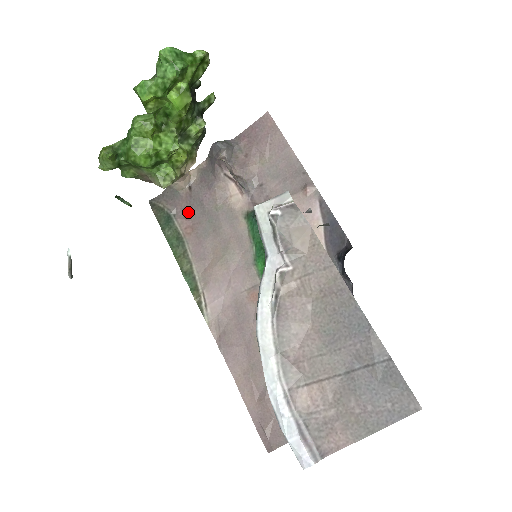
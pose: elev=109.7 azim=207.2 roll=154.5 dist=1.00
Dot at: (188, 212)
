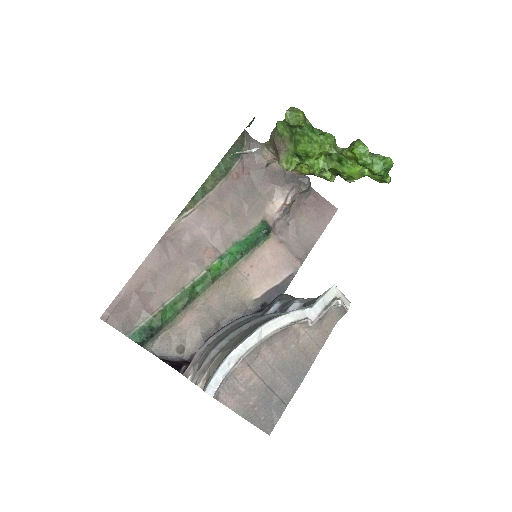
Dot at: (249, 170)
